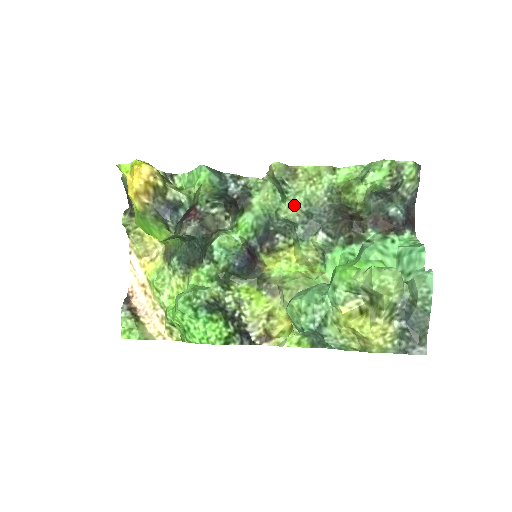
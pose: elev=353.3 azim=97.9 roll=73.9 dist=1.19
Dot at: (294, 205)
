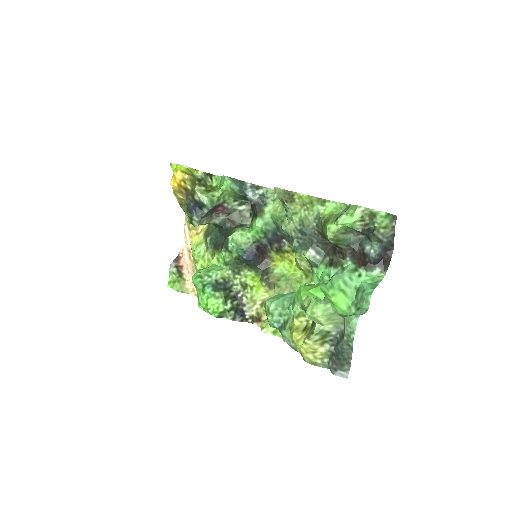
Dot at: (292, 222)
